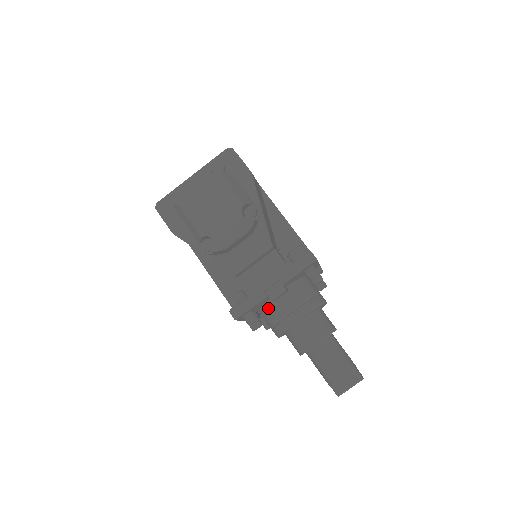
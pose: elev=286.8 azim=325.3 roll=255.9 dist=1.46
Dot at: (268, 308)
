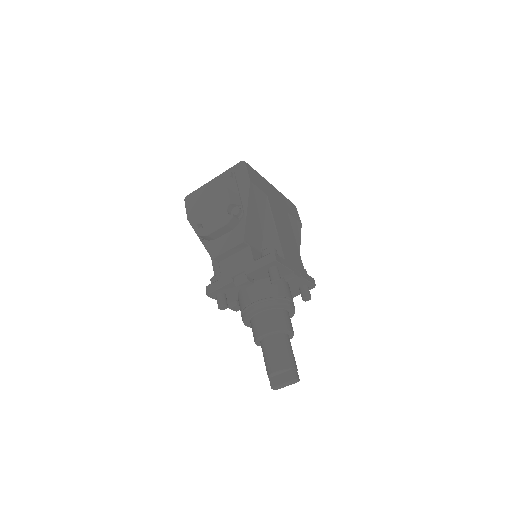
Dot at: (240, 296)
